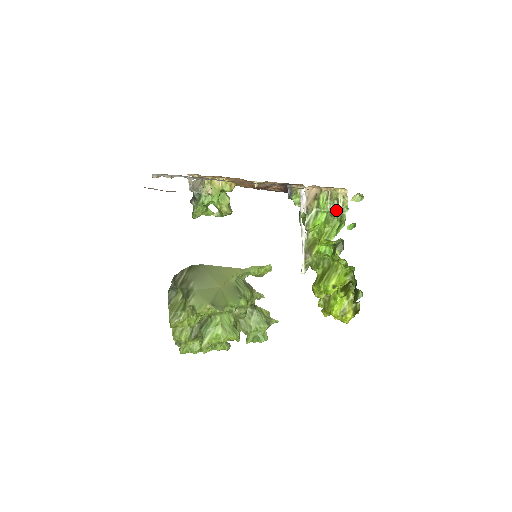
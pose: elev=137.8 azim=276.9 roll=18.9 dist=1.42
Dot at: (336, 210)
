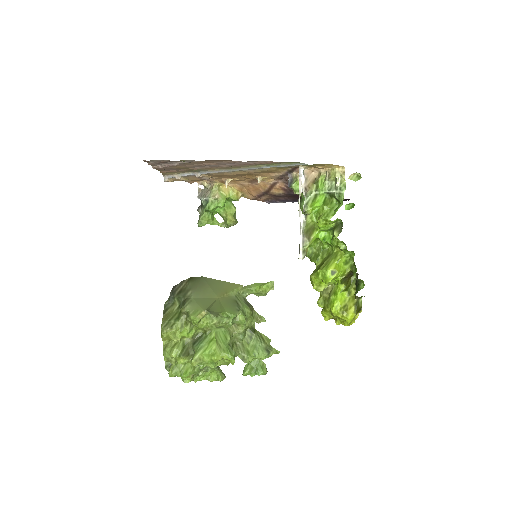
Dot at: (334, 190)
